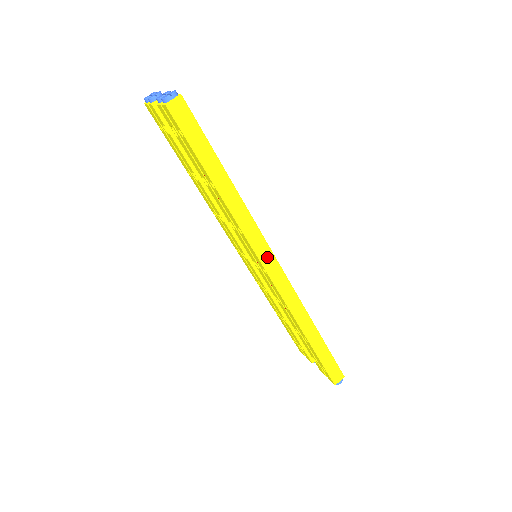
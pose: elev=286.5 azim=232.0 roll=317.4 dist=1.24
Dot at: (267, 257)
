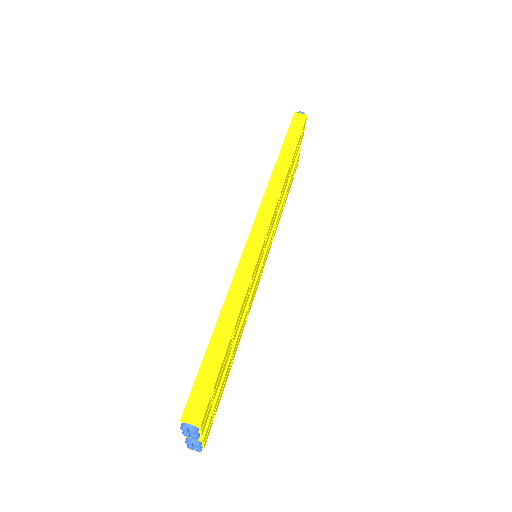
Dot at: (263, 220)
